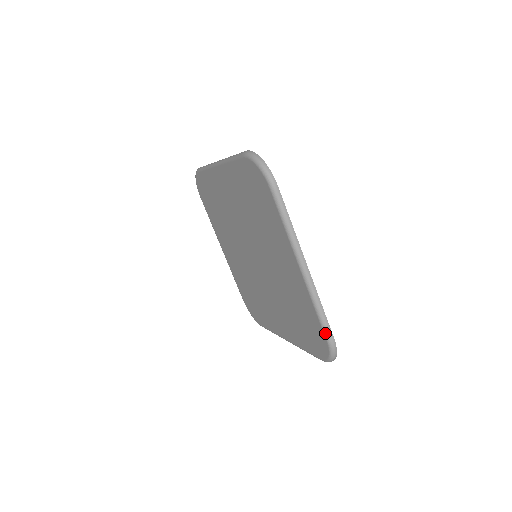
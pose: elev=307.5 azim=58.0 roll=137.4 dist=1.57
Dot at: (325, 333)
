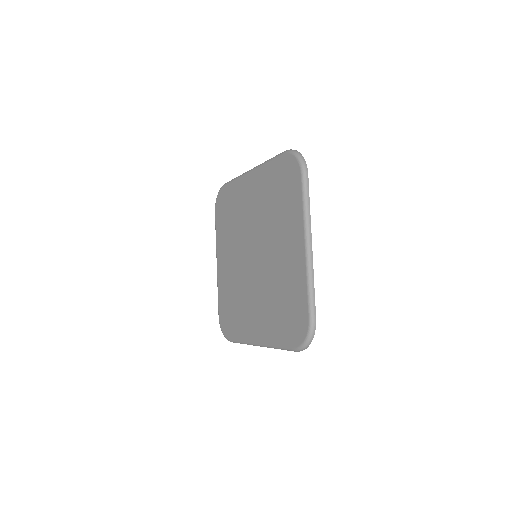
Dot at: (279, 155)
